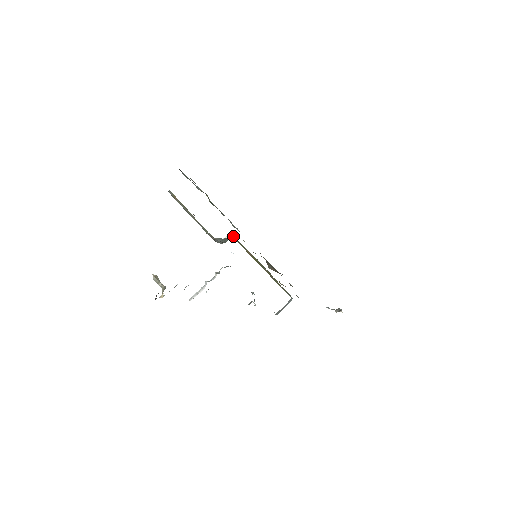
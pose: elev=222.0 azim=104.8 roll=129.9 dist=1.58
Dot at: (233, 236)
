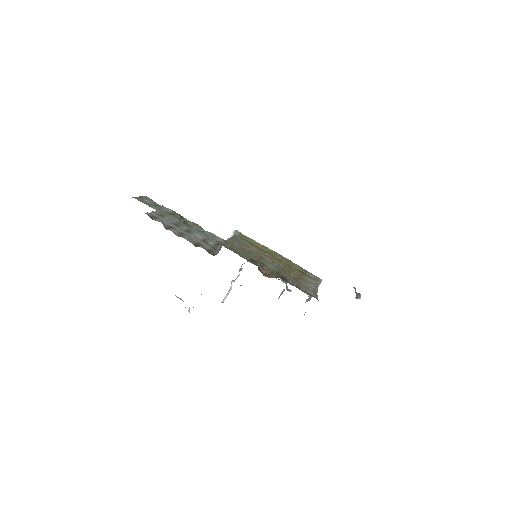
Dot at: (238, 233)
